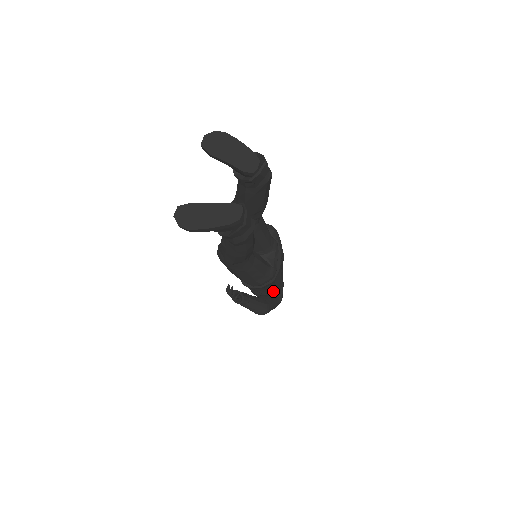
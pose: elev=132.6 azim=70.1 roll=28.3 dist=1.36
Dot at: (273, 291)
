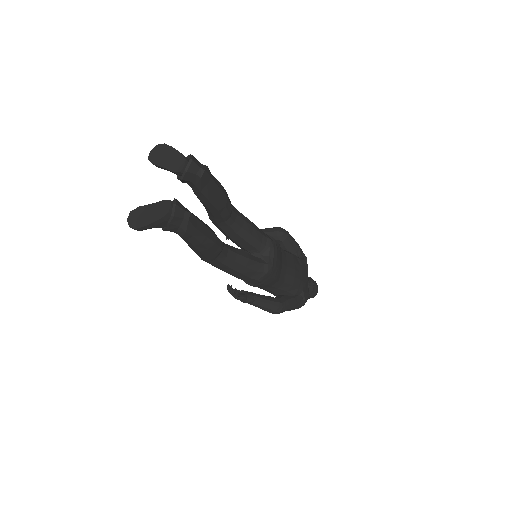
Dot at: (288, 290)
